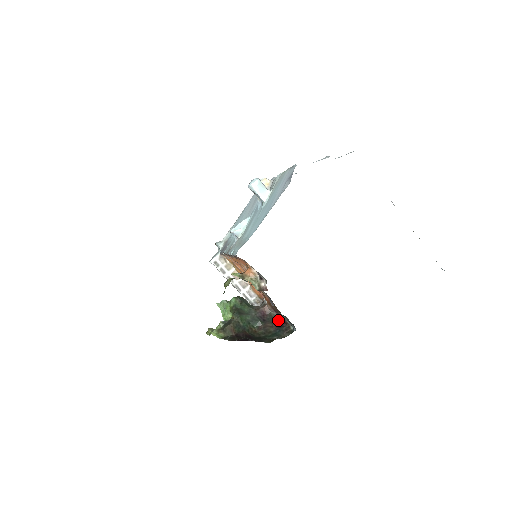
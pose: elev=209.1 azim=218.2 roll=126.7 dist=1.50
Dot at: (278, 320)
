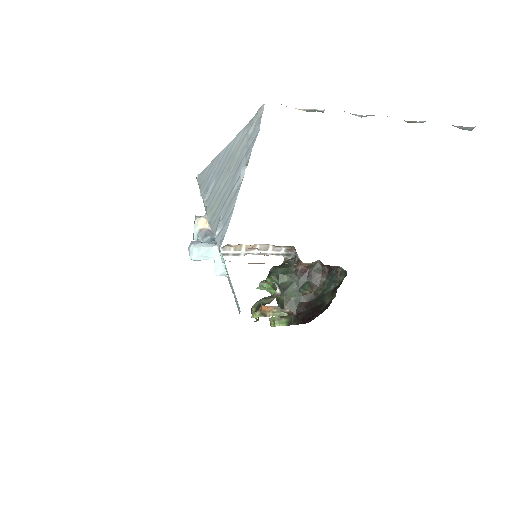
Dot at: occluded
